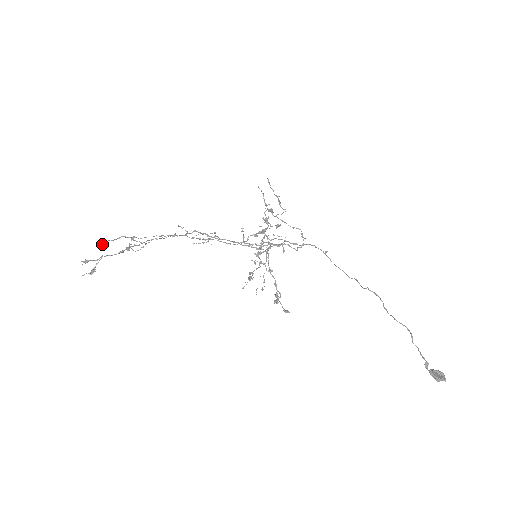
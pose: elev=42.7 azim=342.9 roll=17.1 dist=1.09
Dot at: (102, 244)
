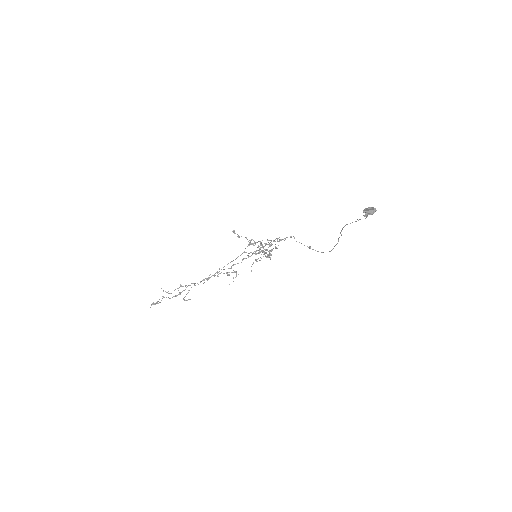
Dot at: occluded
